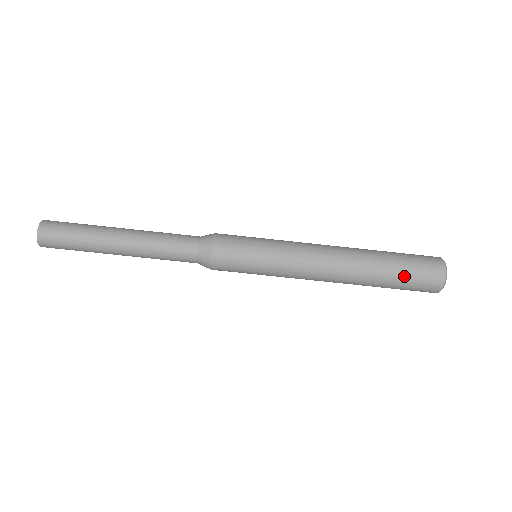
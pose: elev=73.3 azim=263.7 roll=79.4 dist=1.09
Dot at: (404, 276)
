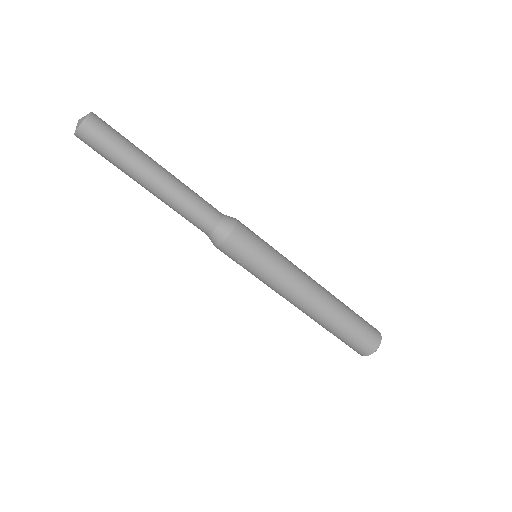
Dot at: (358, 323)
